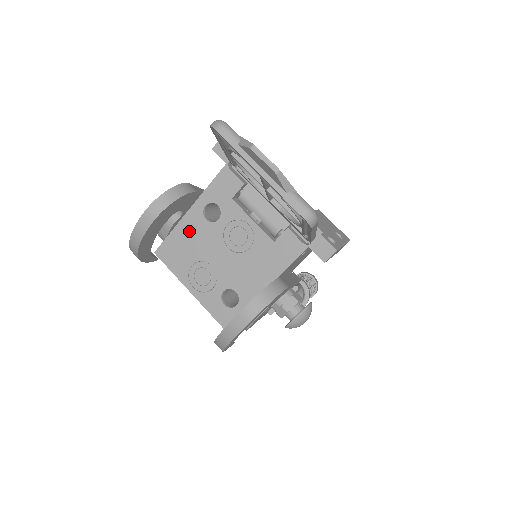
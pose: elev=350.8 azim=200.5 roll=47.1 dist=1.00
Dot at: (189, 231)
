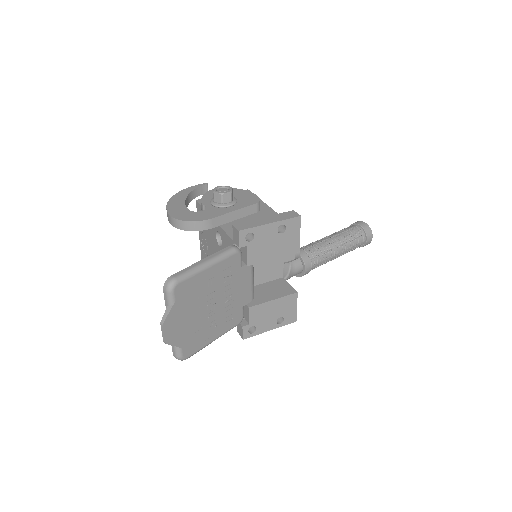
Dot at: occluded
